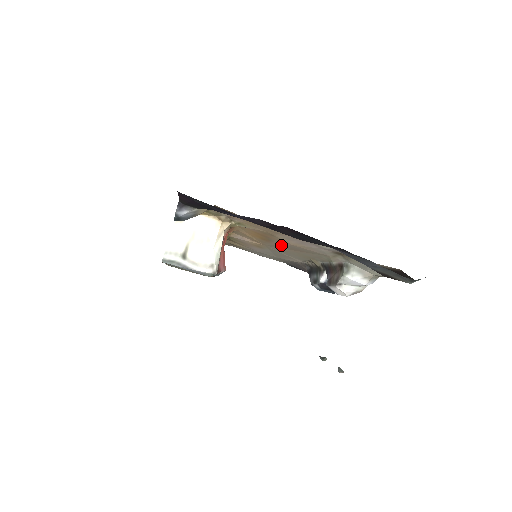
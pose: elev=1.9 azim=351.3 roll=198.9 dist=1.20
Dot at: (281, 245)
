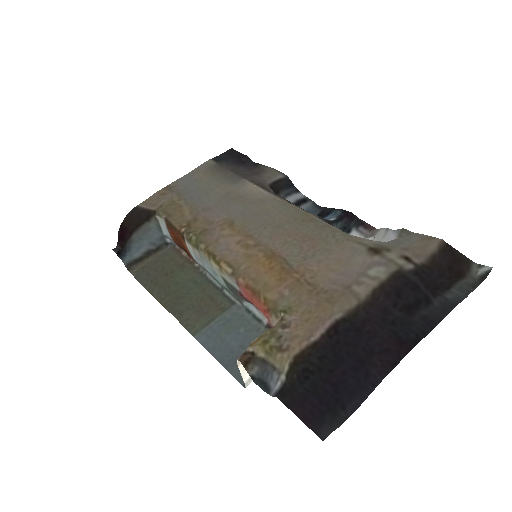
Dot at: (293, 253)
